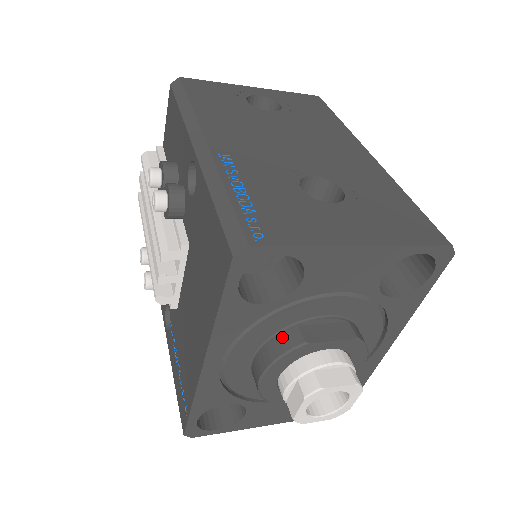
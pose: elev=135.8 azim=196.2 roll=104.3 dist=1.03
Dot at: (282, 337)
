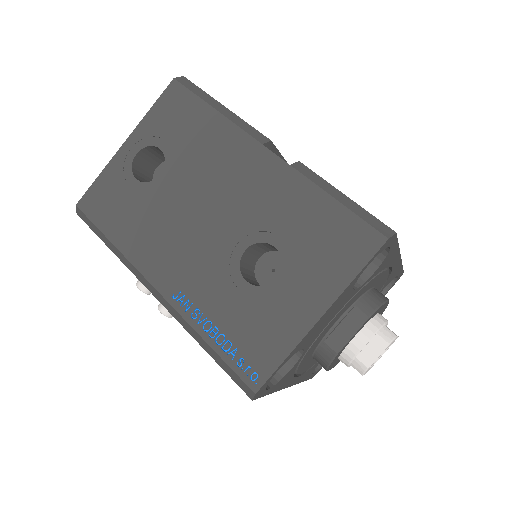
Dot at: (320, 353)
